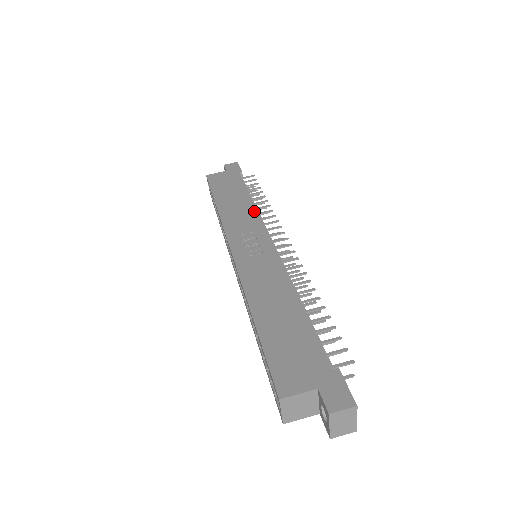
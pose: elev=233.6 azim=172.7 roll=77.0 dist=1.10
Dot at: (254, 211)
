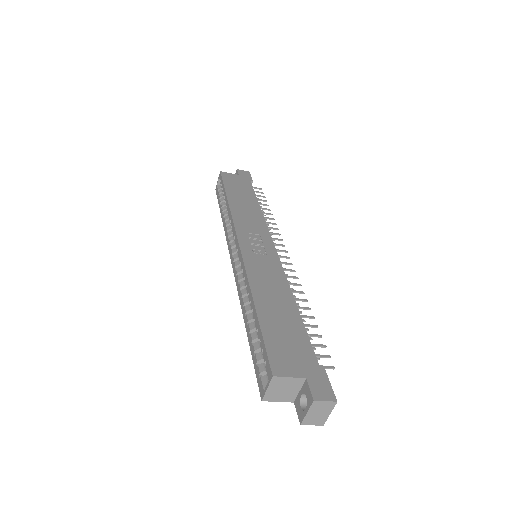
Dot at: (262, 218)
